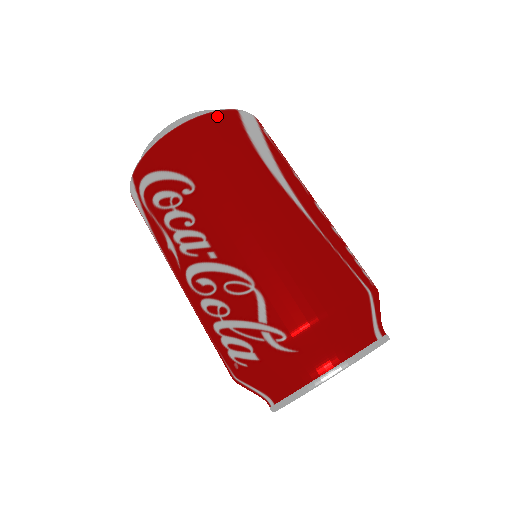
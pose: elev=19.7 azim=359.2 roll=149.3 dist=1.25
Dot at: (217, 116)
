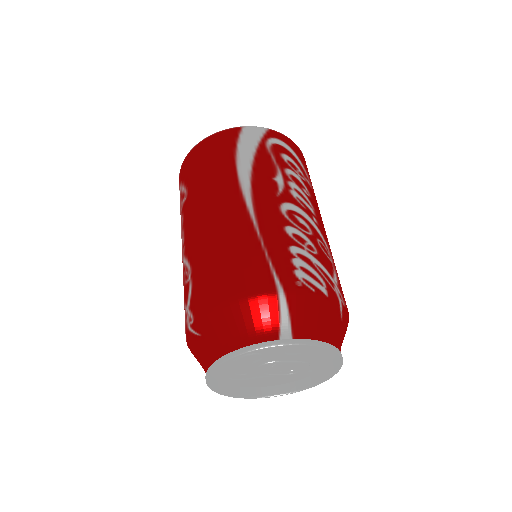
Dot at: (217, 136)
